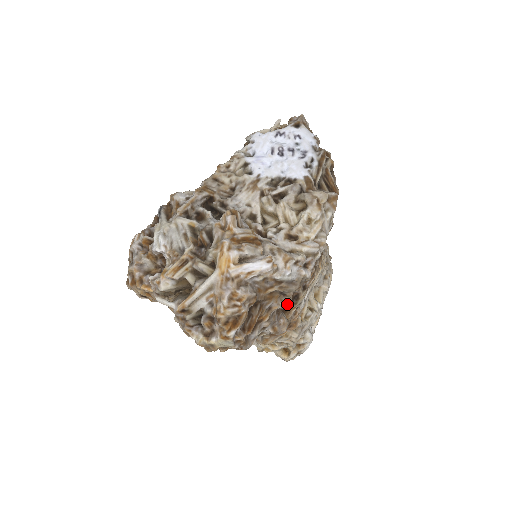
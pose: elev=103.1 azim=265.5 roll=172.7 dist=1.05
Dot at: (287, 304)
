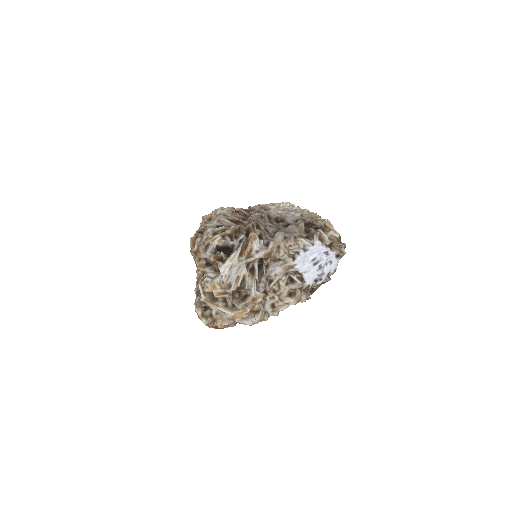
Dot at: occluded
